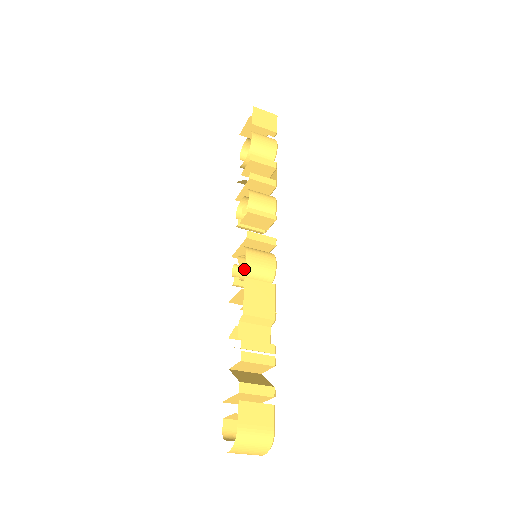
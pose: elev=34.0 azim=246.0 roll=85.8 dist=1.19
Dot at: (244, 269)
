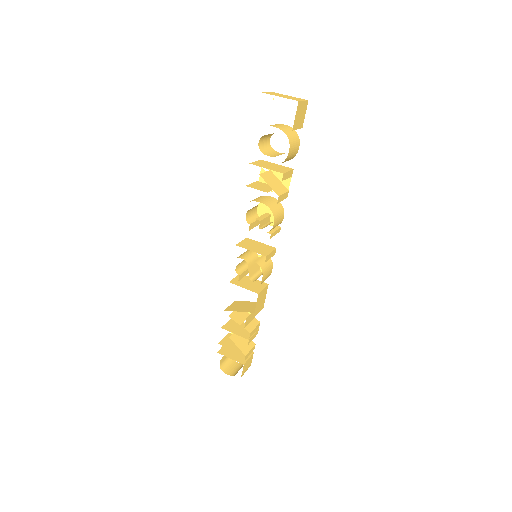
Dot at: occluded
